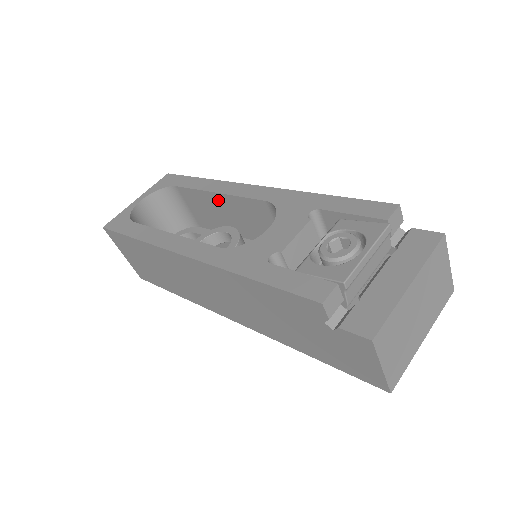
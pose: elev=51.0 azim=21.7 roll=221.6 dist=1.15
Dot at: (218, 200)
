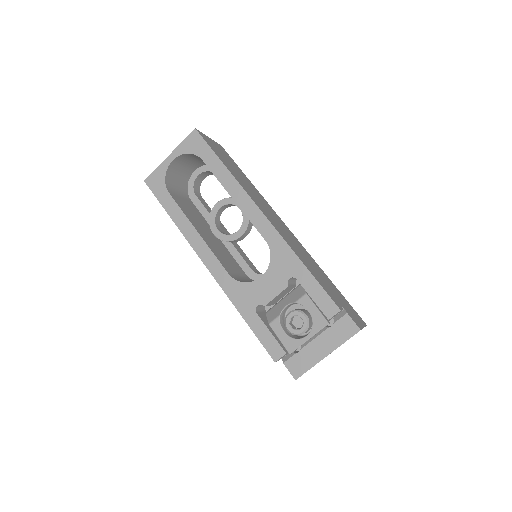
Dot at: occluded
